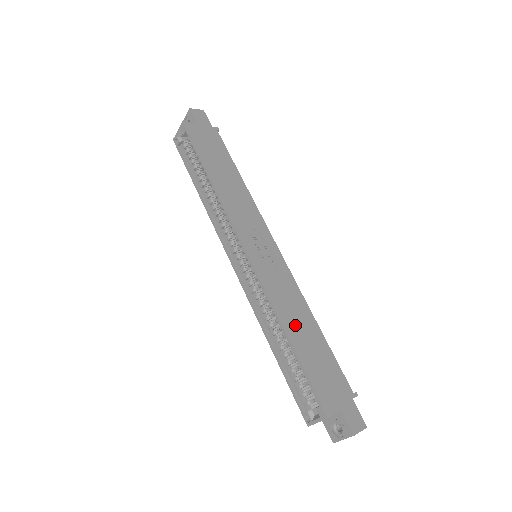
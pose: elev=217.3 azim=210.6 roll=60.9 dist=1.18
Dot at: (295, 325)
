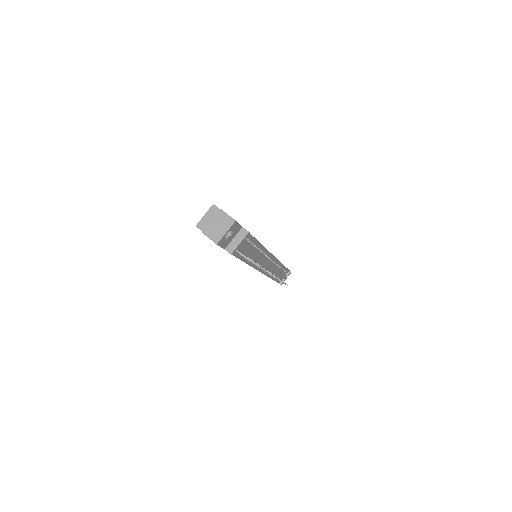
Dot at: occluded
